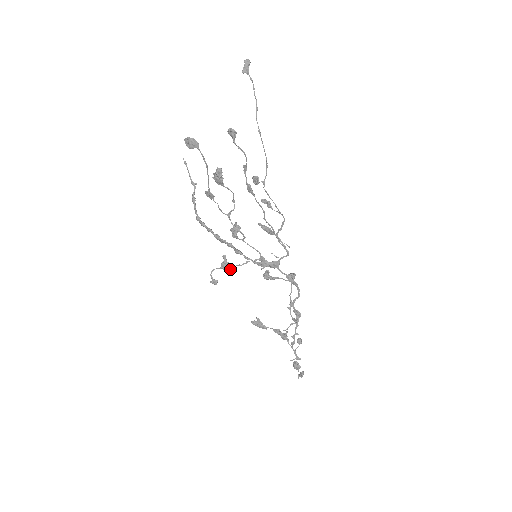
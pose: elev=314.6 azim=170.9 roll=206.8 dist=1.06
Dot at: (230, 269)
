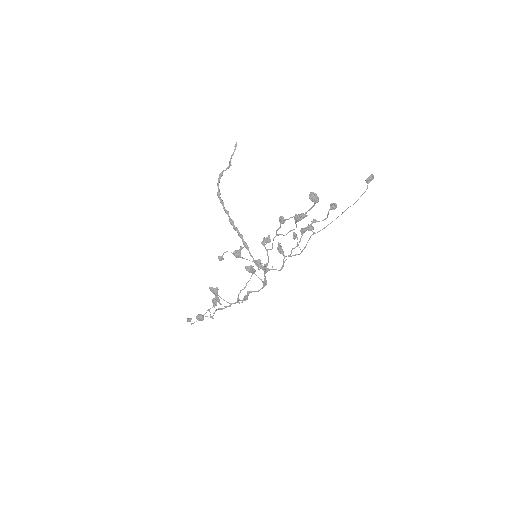
Dot at: occluded
